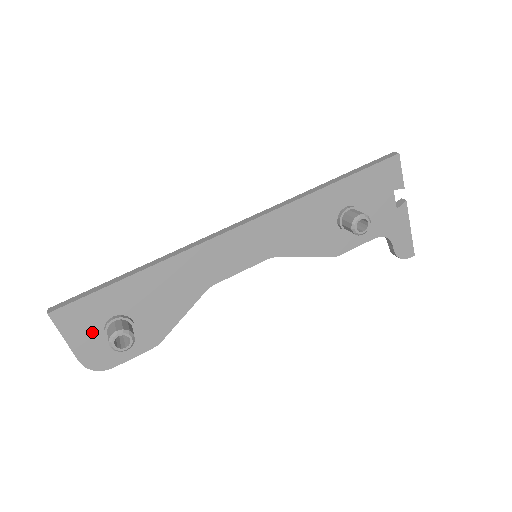
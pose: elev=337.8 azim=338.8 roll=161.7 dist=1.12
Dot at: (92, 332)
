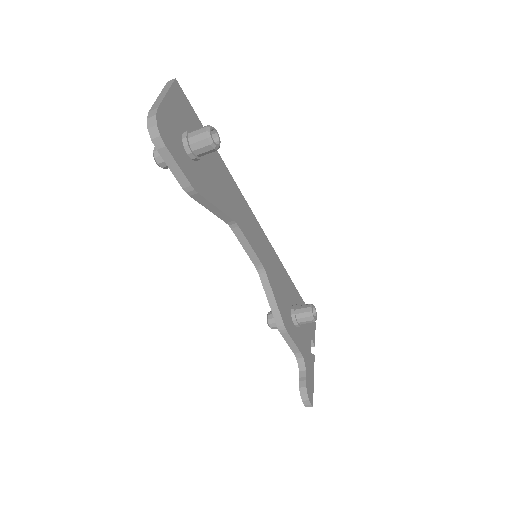
Dot at: (179, 120)
